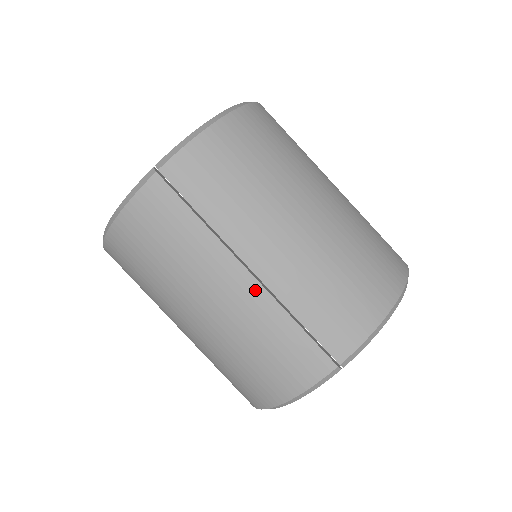
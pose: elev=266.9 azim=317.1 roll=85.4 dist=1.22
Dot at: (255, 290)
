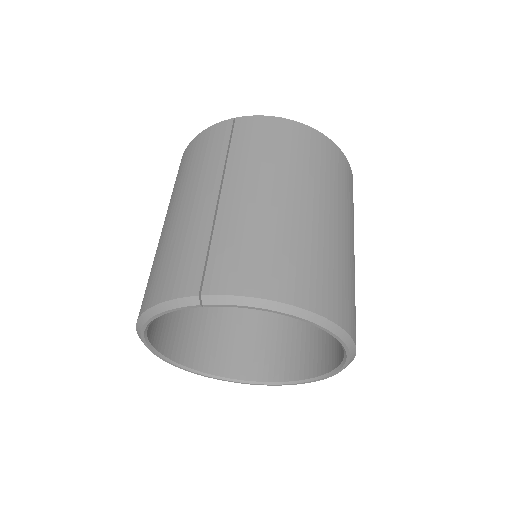
Dot at: (209, 208)
